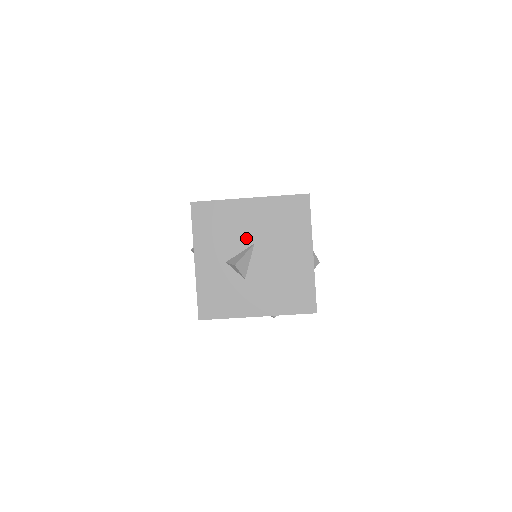
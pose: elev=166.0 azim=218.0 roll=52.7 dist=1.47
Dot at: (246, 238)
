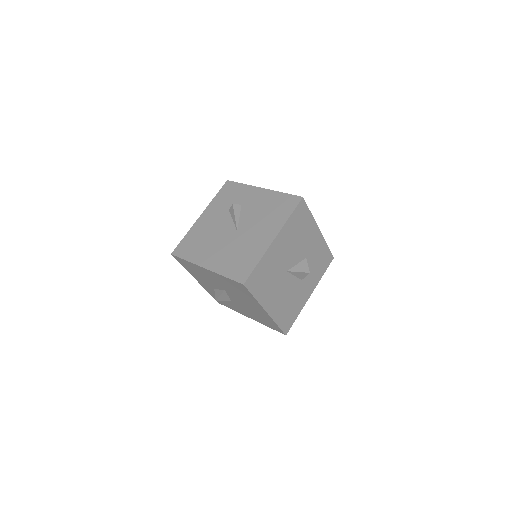
Dot at: (218, 285)
